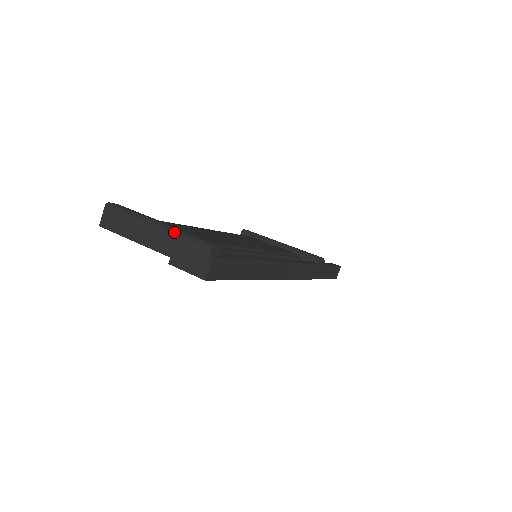
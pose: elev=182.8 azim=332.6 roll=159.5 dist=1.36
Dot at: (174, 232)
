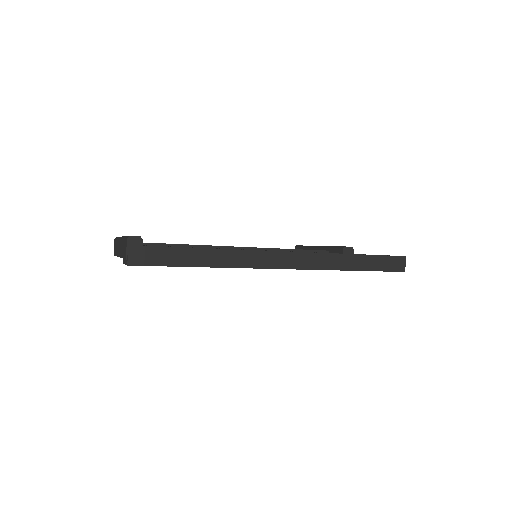
Dot at: (122, 238)
